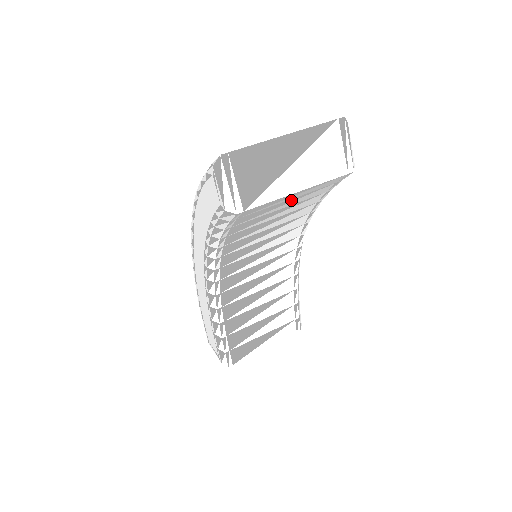
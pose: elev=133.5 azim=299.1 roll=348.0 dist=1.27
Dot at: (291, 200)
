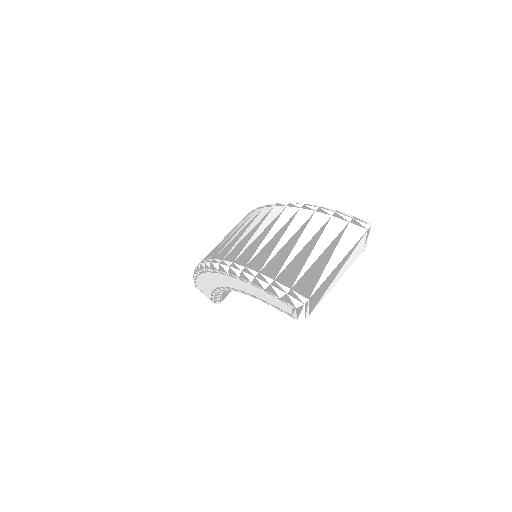
Dot at: occluded
